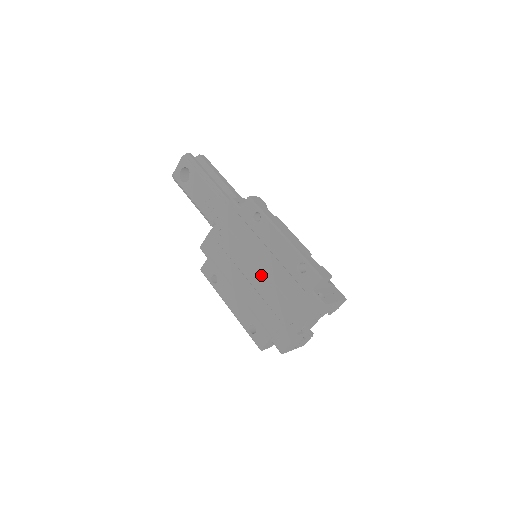
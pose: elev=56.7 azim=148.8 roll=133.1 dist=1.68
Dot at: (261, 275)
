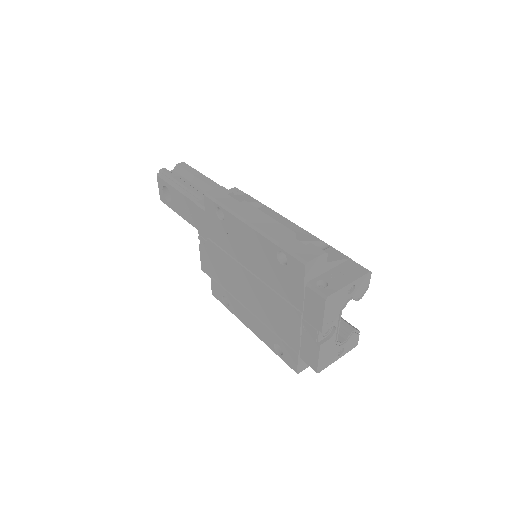
Dot at: (255, 282)
